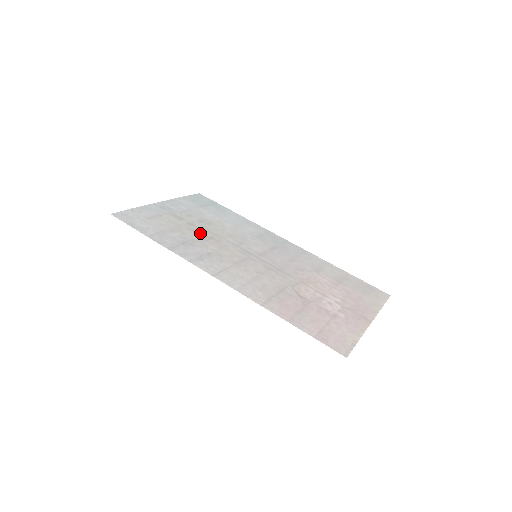
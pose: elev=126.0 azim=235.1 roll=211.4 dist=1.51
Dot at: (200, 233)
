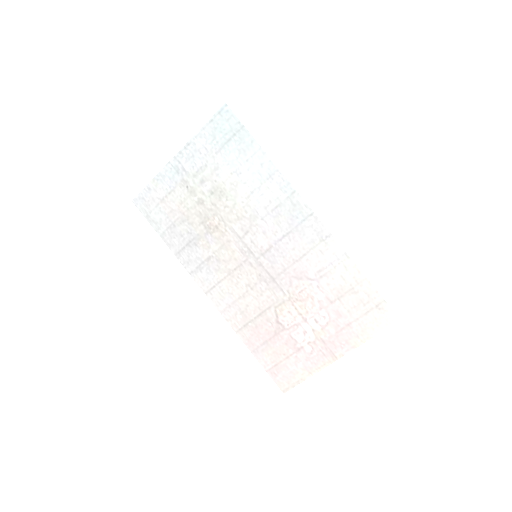
Dot at: (207, 220)
